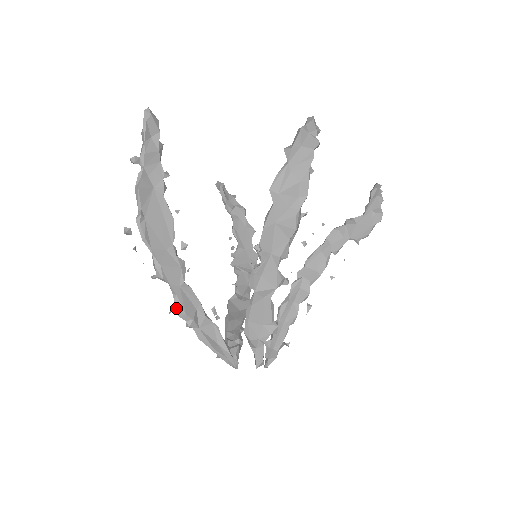
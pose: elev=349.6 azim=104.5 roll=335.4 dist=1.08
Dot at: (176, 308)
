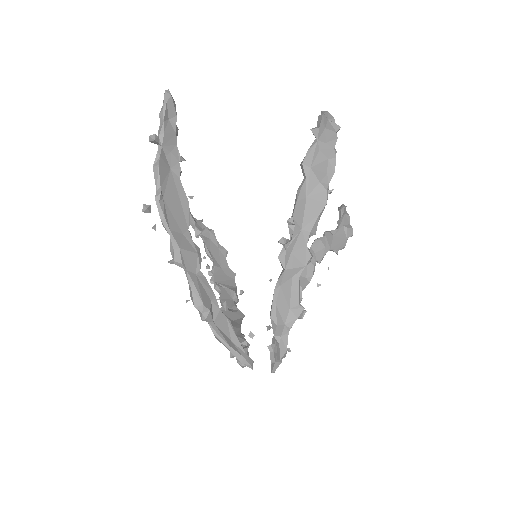
Dot at: (192, 298)
